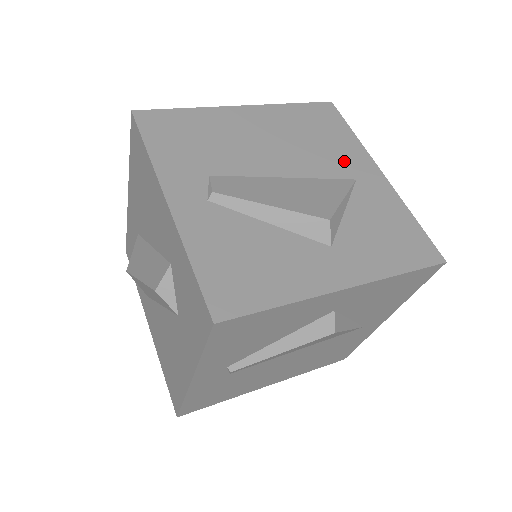
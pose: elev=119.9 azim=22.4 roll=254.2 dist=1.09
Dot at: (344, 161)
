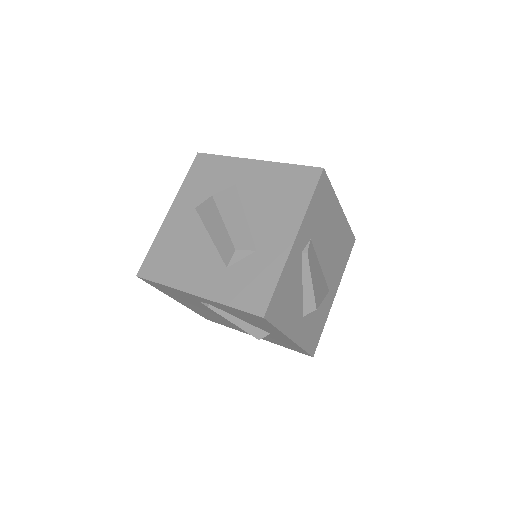
Dot at: (335, 277)
